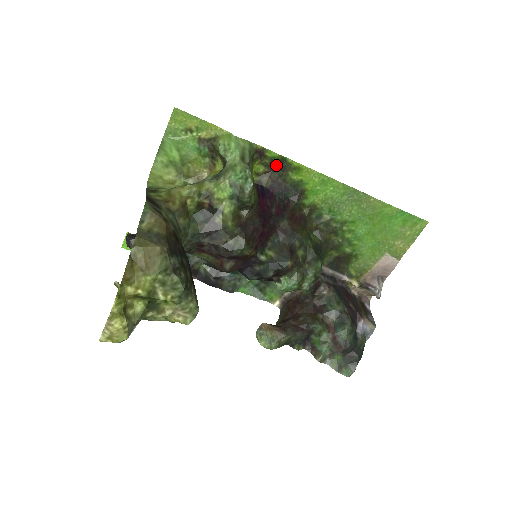
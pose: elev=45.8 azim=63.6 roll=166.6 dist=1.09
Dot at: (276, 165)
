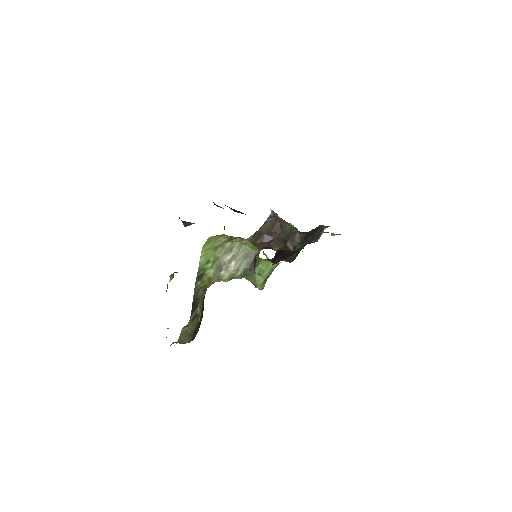
Dot at: occluded
